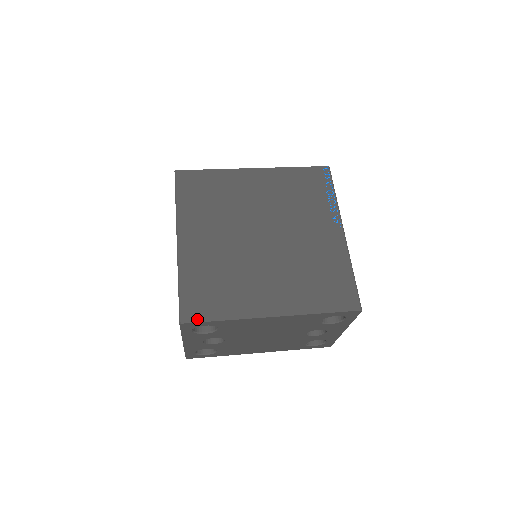
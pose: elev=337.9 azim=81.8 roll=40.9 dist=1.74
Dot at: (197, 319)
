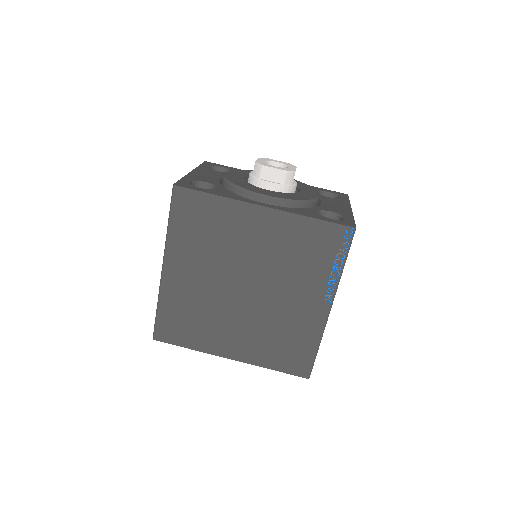
Dot at: (167, 341)
